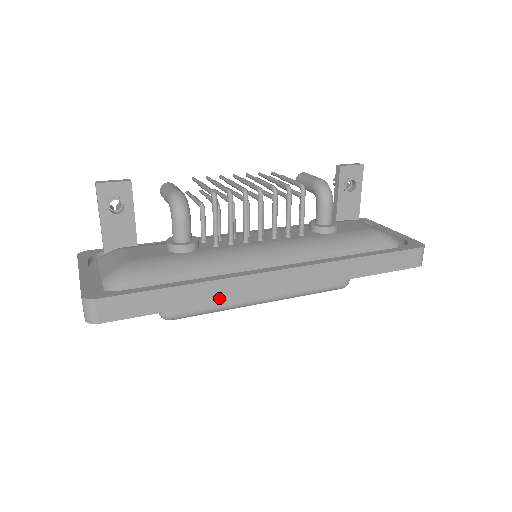
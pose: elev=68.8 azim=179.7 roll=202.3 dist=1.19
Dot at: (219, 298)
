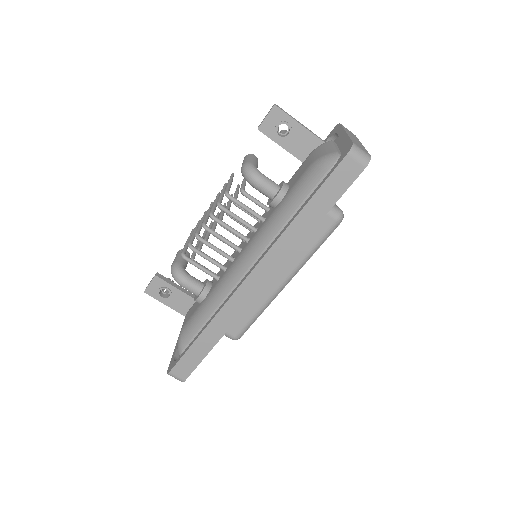
Dot at: (229, 324)
